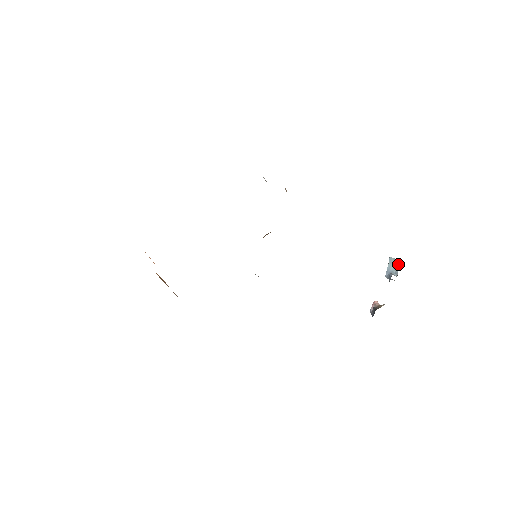
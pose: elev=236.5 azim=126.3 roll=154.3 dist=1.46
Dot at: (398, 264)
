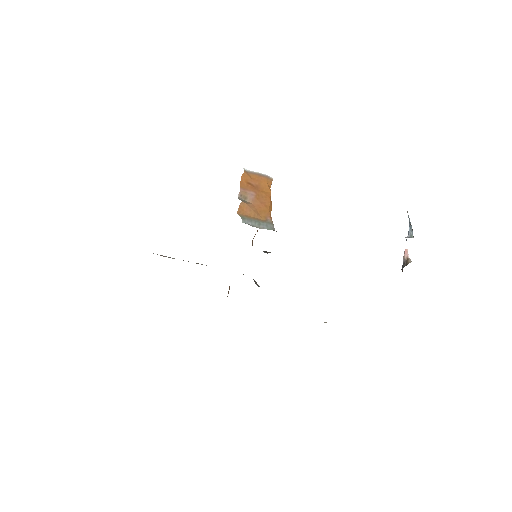
Dot at: occluded
